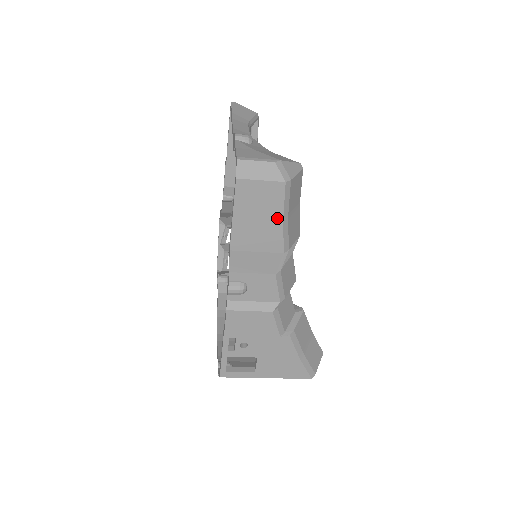
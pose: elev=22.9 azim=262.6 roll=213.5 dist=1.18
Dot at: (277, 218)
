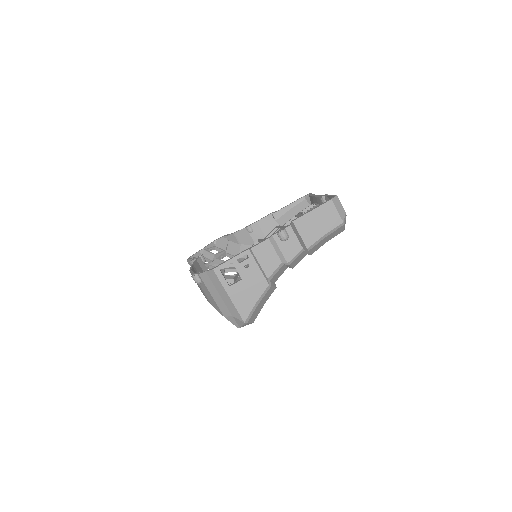
Dot at: (324, 231)
